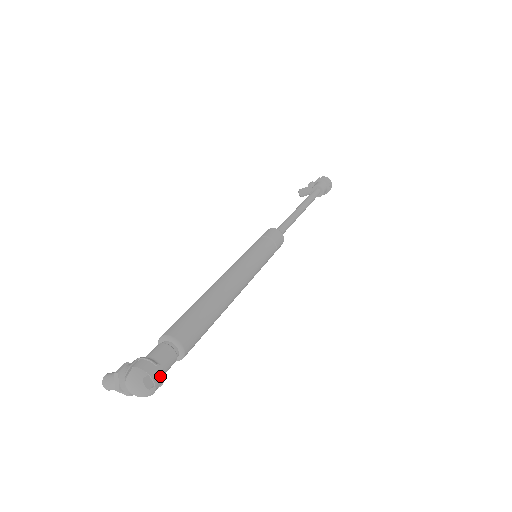
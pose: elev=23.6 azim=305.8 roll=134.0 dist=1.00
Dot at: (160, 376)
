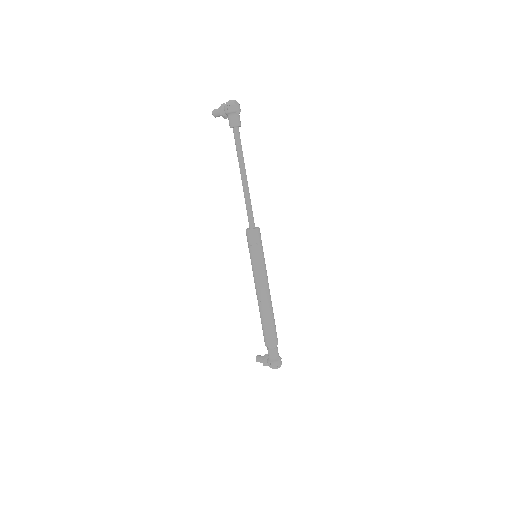
Dot at: (281, 361)
